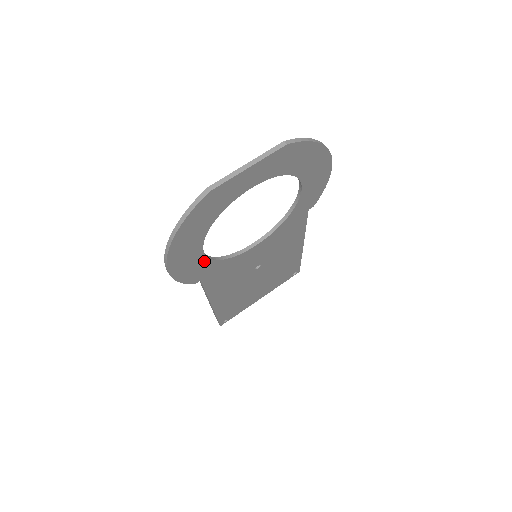
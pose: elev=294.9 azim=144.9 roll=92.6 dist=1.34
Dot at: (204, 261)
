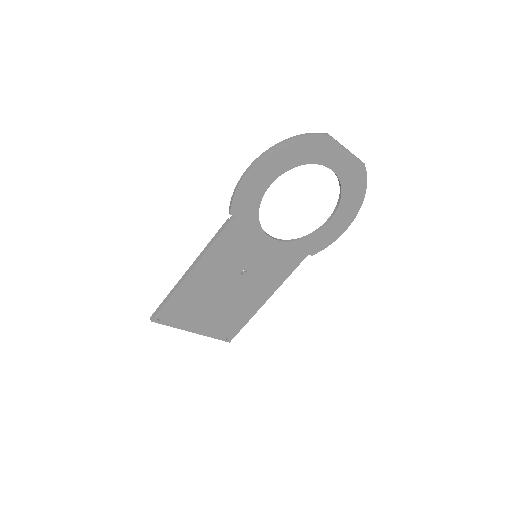
Dot at: (259, 197)
